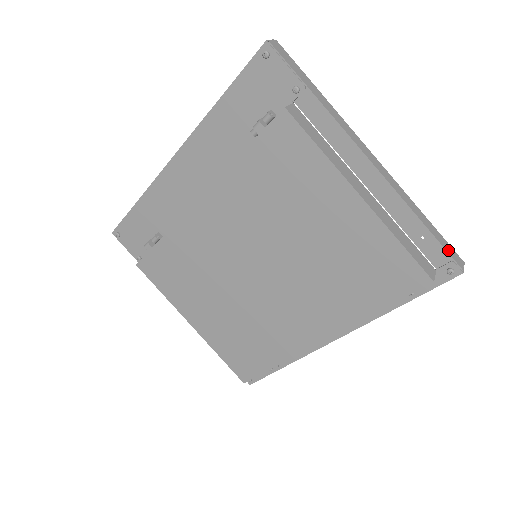
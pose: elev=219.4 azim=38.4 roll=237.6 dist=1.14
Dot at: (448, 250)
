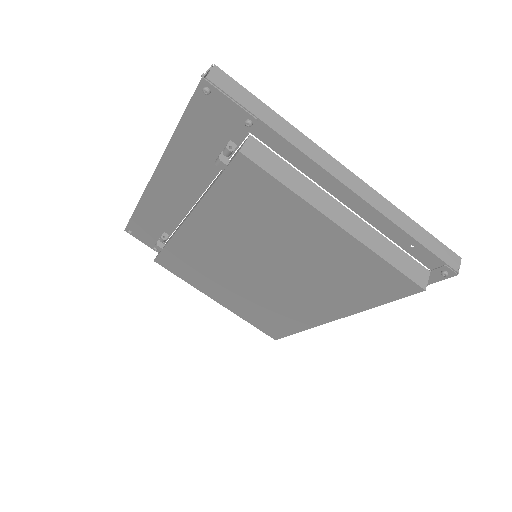
Dot at: (440, 254)
